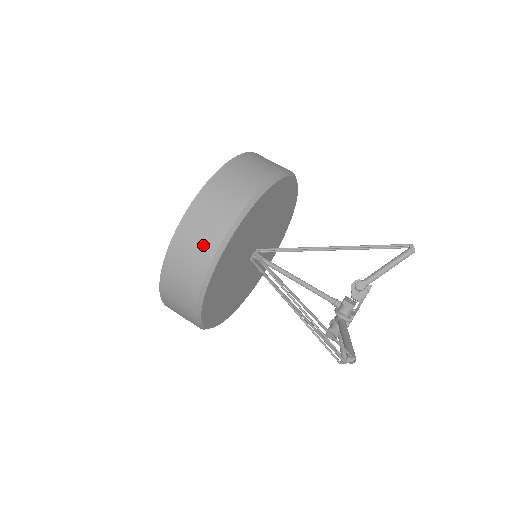
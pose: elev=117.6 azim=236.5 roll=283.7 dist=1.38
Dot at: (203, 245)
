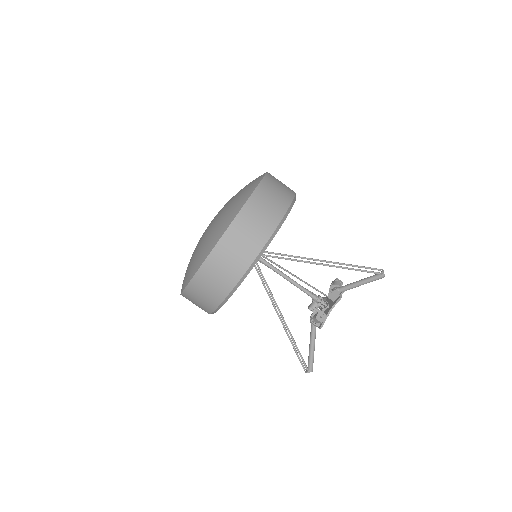
Dot at: (207, 301)
